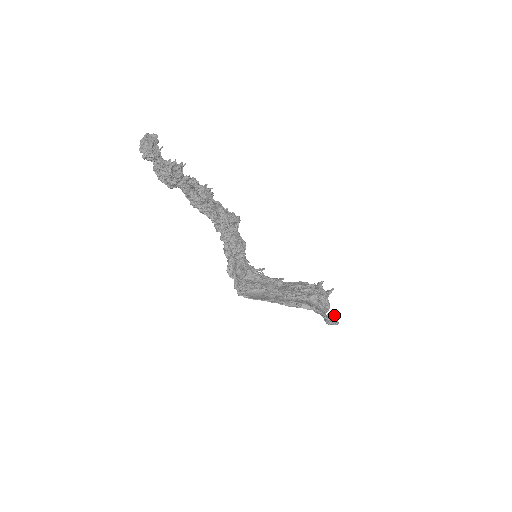
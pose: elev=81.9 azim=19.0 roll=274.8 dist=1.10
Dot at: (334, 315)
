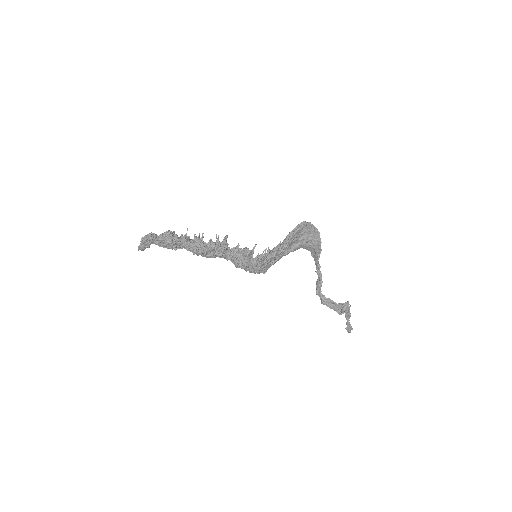
Dot at: (345, 313)
